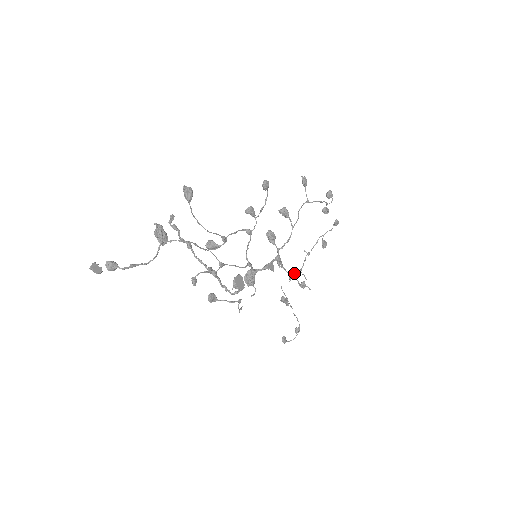
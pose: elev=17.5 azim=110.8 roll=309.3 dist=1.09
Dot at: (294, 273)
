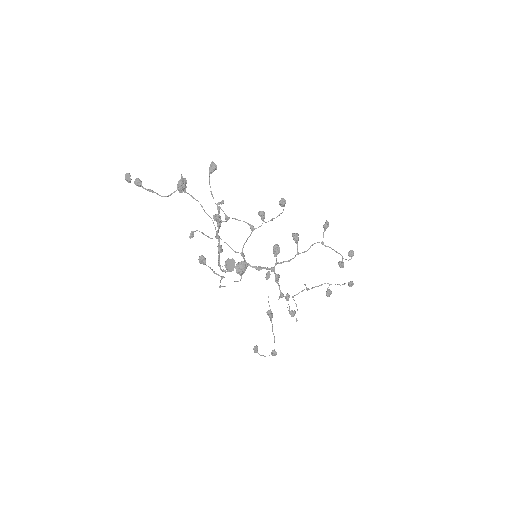
Dot at: occluded
